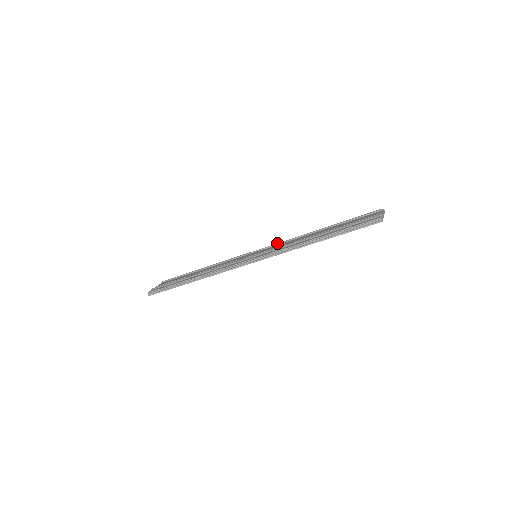
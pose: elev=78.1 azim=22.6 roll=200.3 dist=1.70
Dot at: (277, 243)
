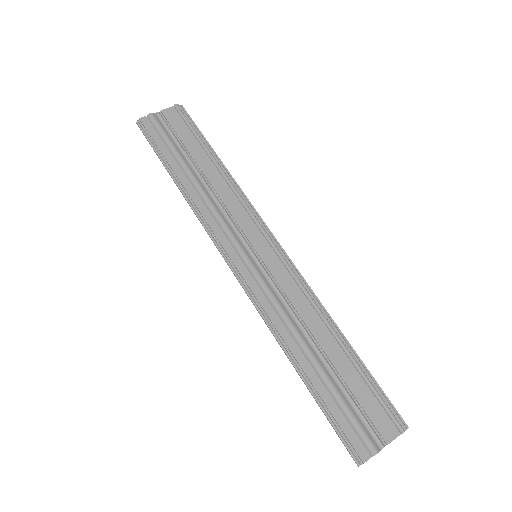
Dot at: (292, 272)
